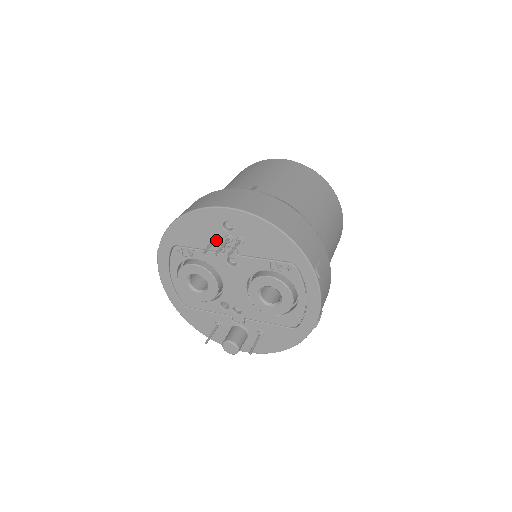
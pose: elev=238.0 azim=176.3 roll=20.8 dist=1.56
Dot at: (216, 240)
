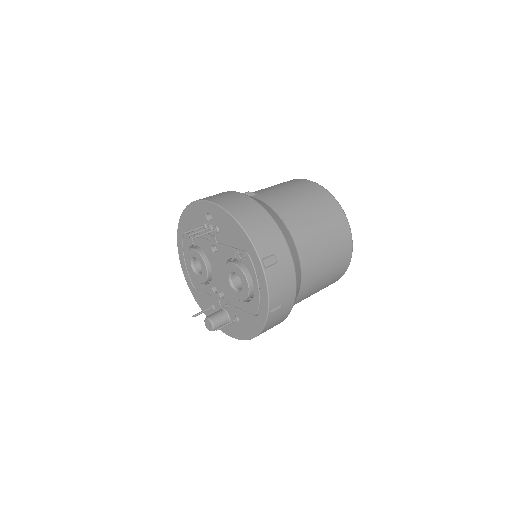
Dot at: (203, 228)
